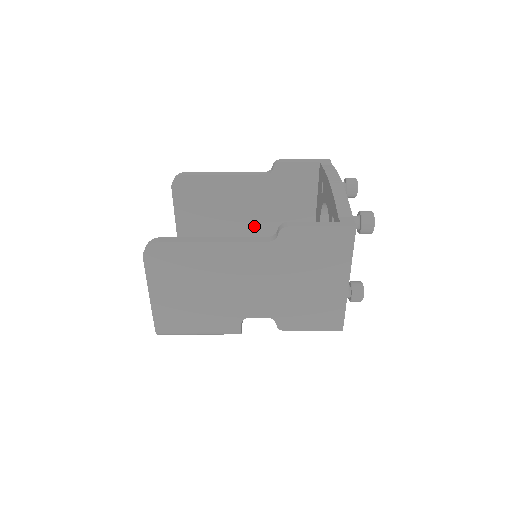
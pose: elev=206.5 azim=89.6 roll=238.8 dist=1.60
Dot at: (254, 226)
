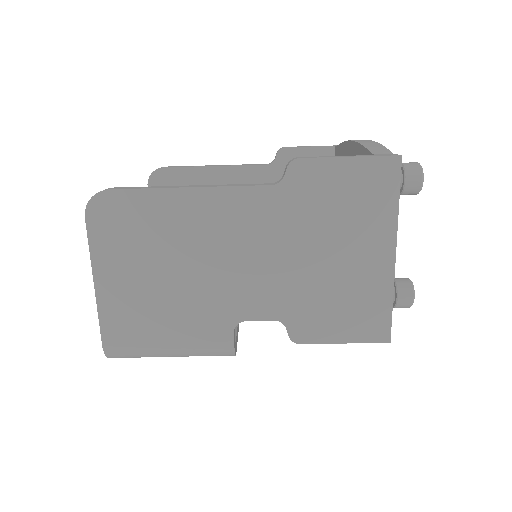
Dot at: occluded
